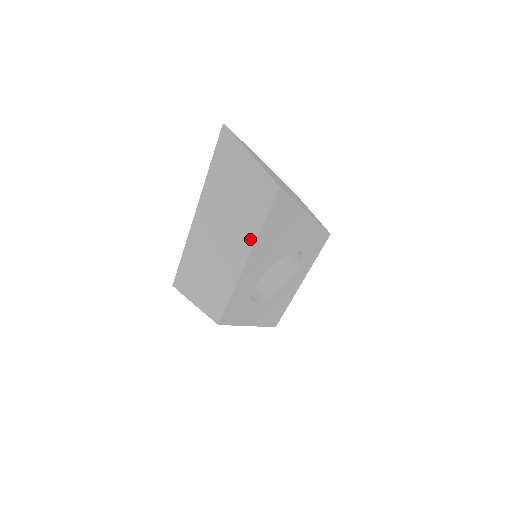
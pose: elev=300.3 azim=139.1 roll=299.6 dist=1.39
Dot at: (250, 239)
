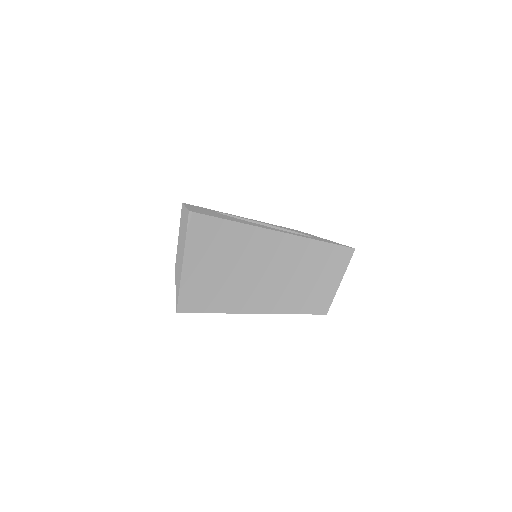
Dot at: (176, 285)
